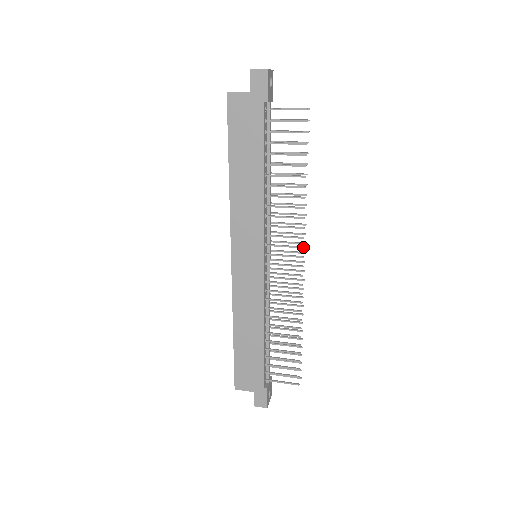
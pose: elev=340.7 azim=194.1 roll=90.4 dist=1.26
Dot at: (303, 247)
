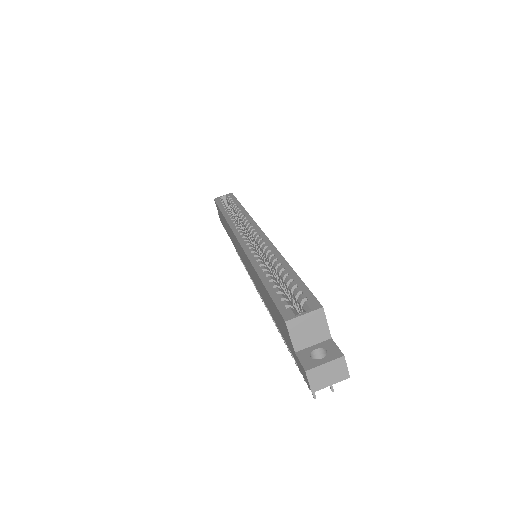
Dot at: occluded
